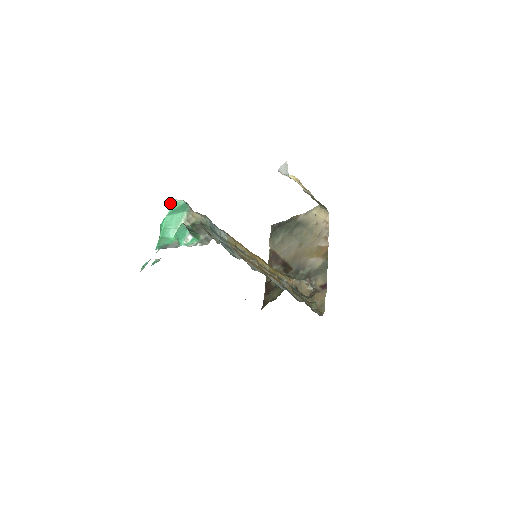
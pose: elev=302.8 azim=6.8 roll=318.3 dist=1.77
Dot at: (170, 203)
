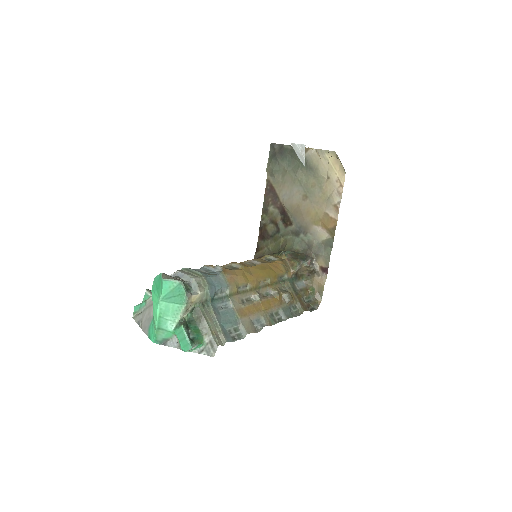
Dot at: (161, 280)
